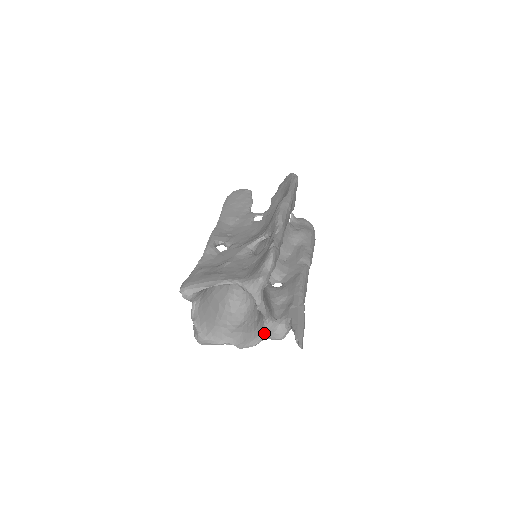
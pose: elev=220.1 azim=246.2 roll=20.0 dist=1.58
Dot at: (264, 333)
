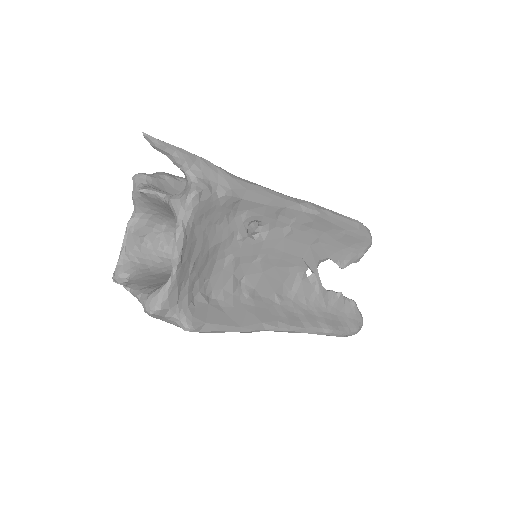
Dot at: (174, 211)
